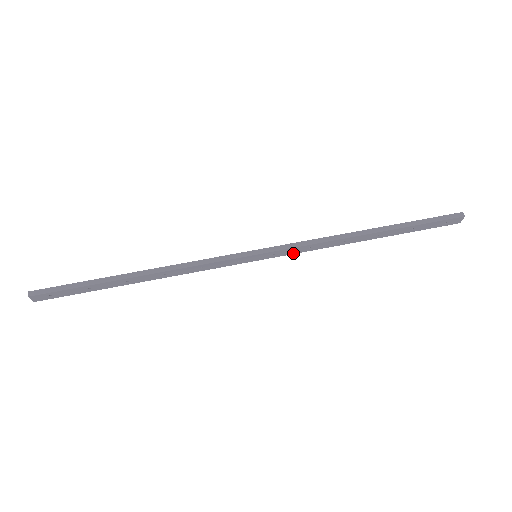
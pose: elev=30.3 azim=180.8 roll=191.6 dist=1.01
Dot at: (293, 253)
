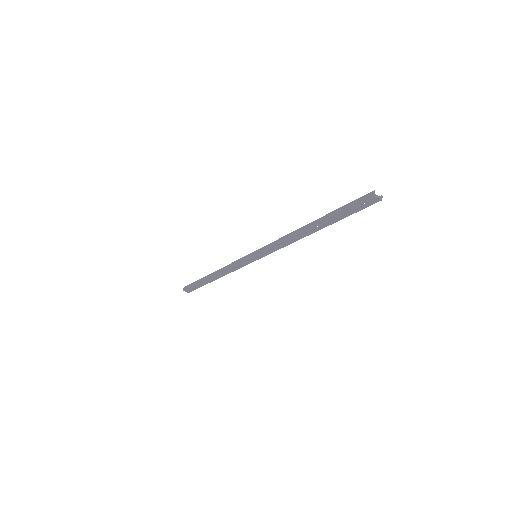
Dot at: occluded
